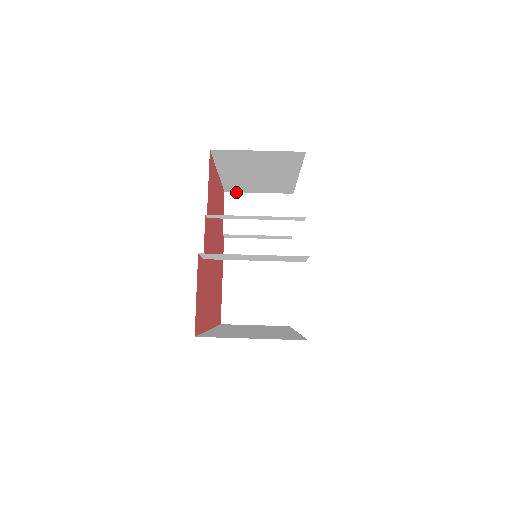
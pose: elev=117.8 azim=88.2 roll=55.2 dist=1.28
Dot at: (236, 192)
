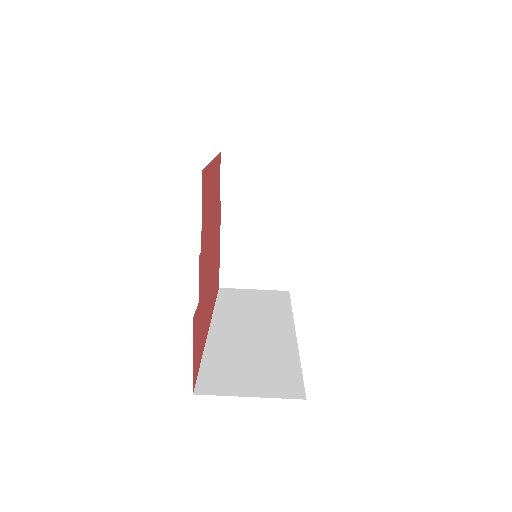
Dot at: (234, 152)
